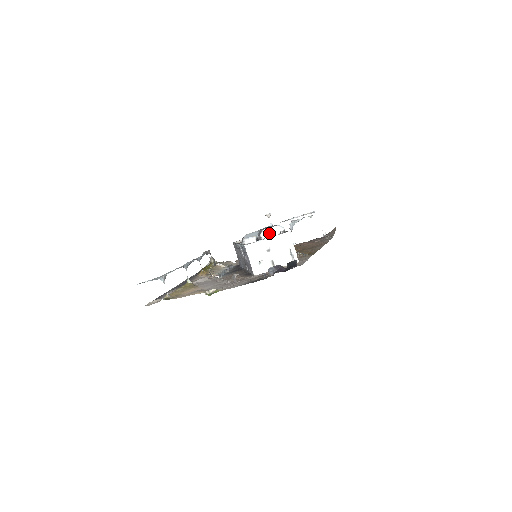
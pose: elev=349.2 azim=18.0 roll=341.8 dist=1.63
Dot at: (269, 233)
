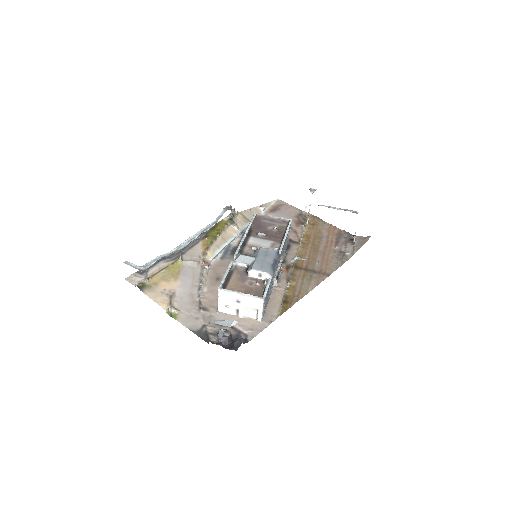
Dot at: (257, 274)
